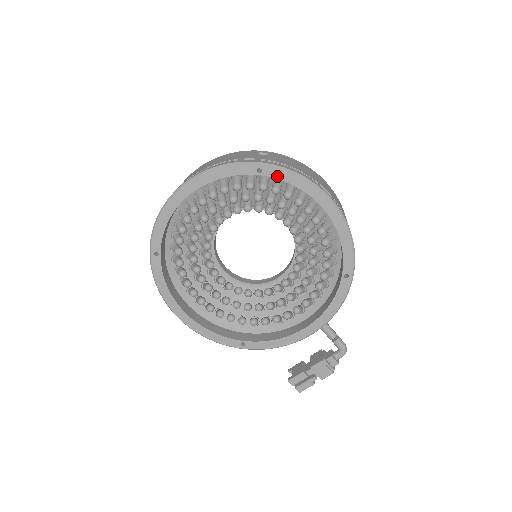
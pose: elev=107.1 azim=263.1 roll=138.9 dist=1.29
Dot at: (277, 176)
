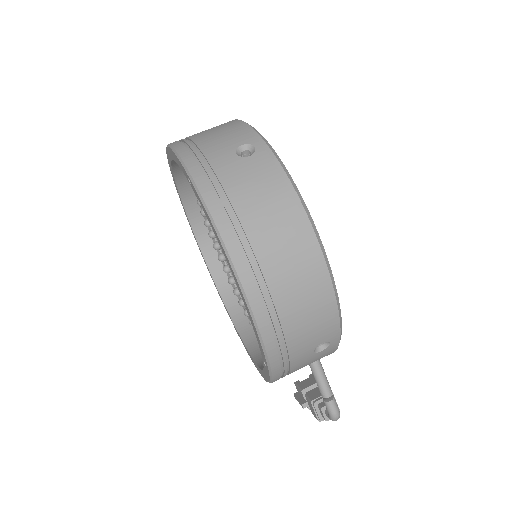
Dot at: (199, 200)
